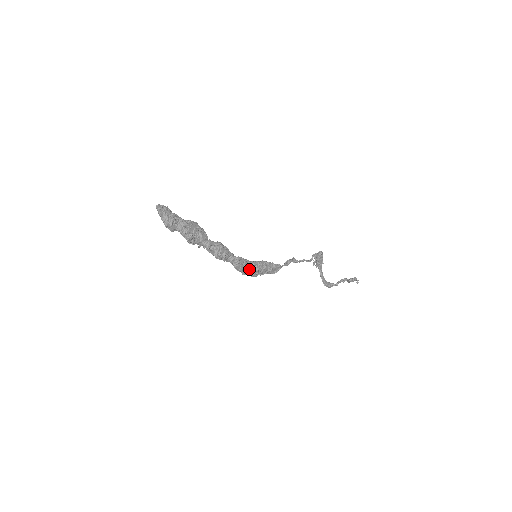
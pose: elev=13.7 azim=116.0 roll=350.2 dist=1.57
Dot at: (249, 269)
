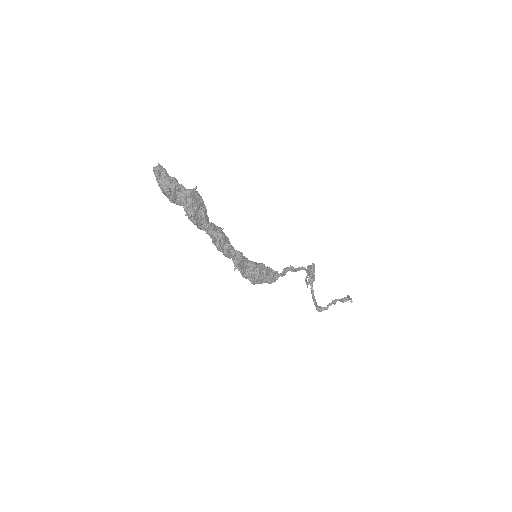
Dot at: (250, 271)
